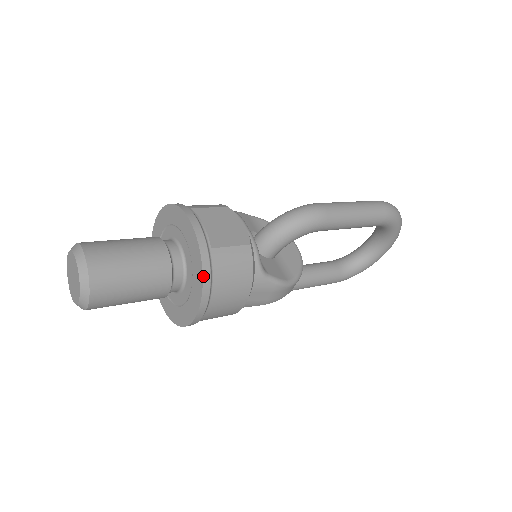
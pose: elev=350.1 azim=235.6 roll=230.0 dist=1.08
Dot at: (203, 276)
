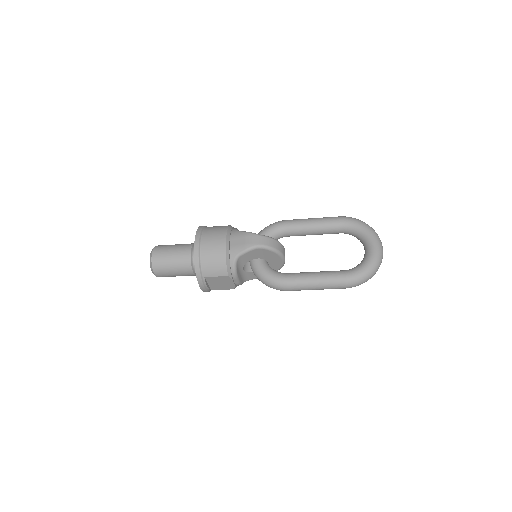
Dot at: (199, 227)
